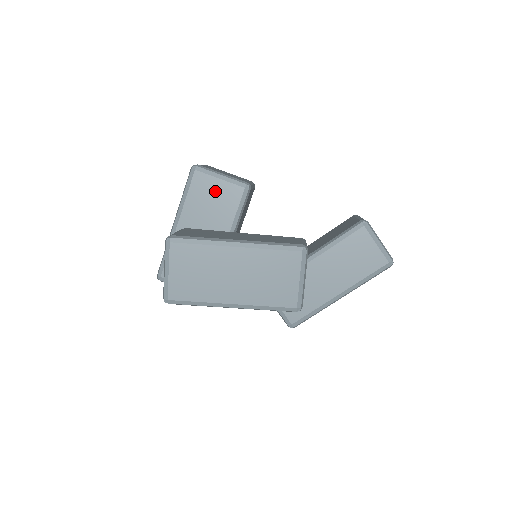
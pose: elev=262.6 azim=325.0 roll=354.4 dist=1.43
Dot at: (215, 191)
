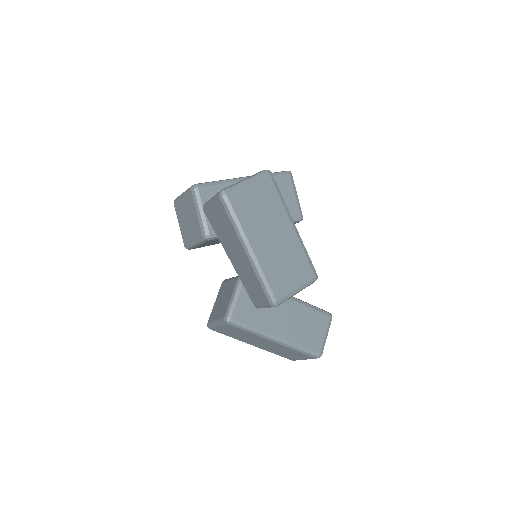
Dot at: (286, 196)
